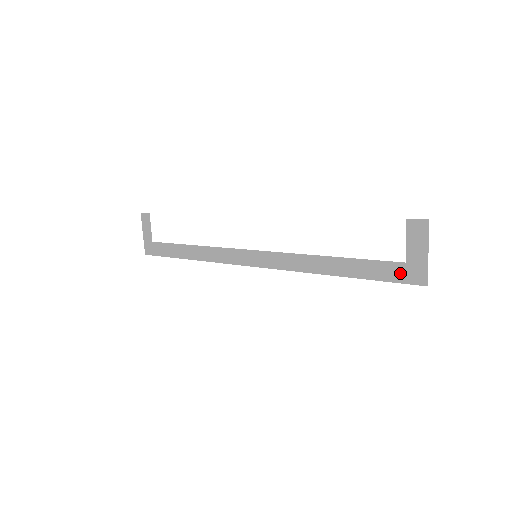
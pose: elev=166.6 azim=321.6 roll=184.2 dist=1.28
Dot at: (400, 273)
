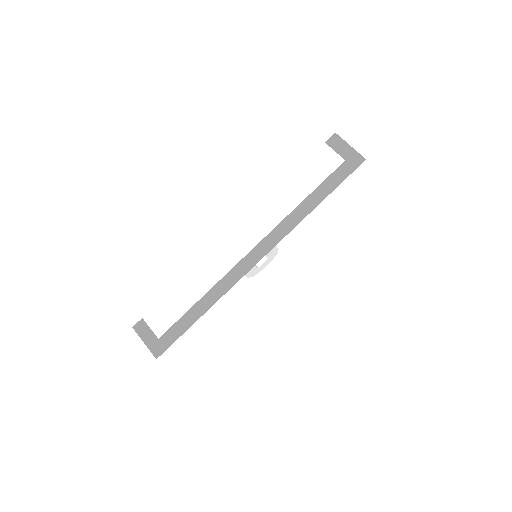
Dot at: (348, 168)
